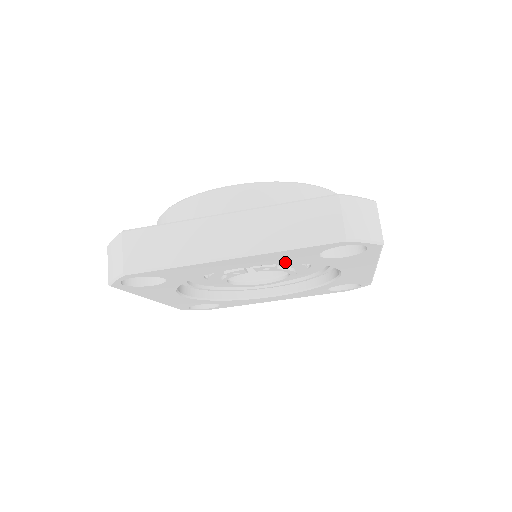
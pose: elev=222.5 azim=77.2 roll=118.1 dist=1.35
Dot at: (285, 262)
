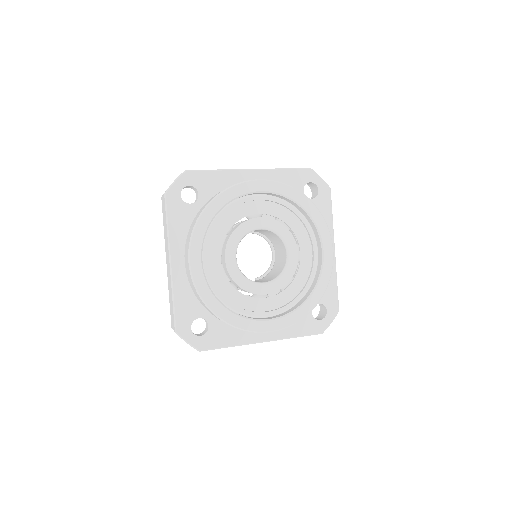
Dot at: occluded
